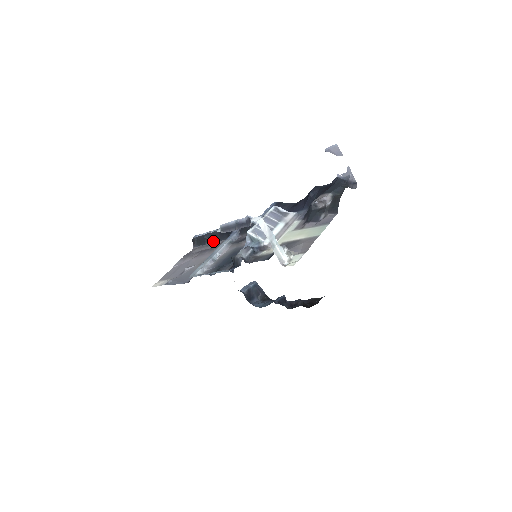
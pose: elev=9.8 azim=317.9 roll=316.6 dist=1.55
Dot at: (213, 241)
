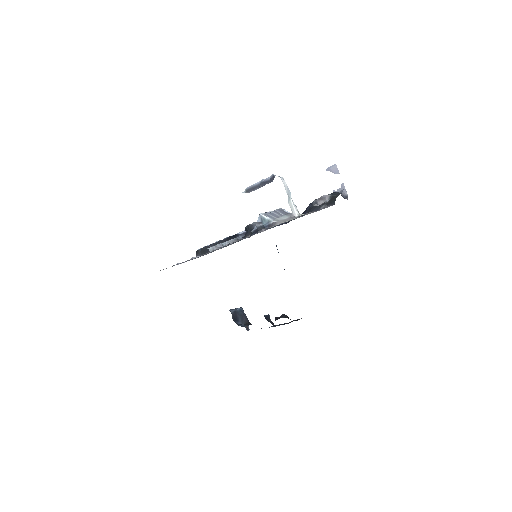
Dot at: occluded
